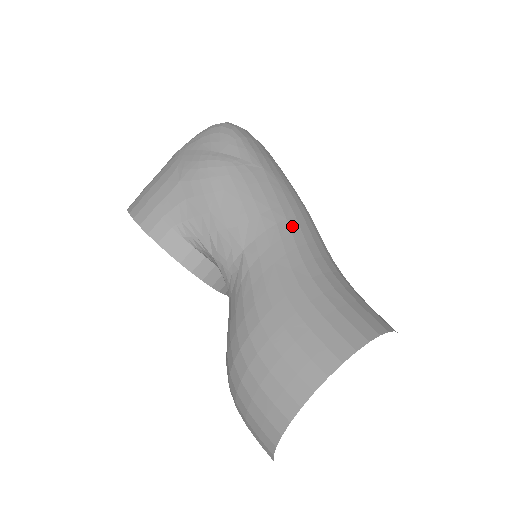
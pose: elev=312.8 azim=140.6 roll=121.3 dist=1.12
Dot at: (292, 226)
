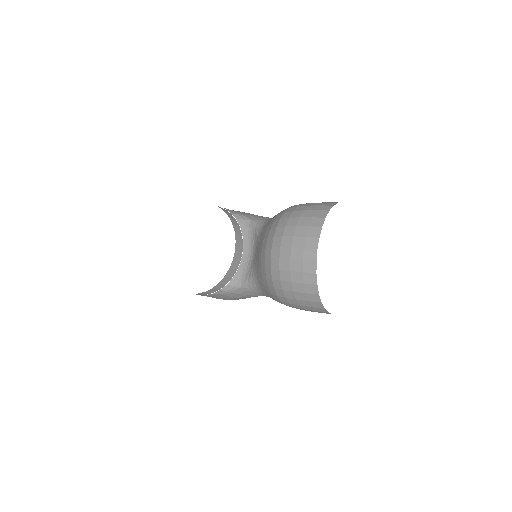
Dot at: occluded
